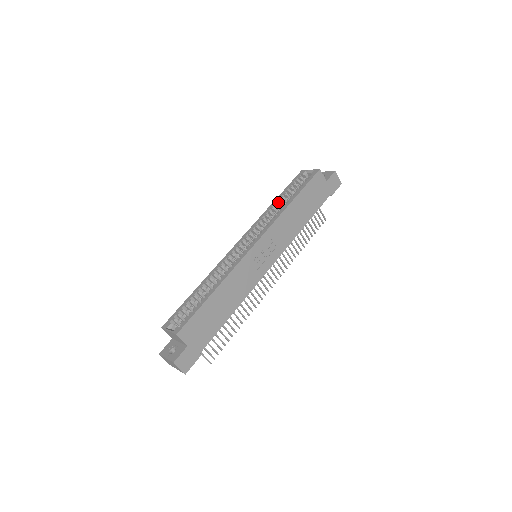
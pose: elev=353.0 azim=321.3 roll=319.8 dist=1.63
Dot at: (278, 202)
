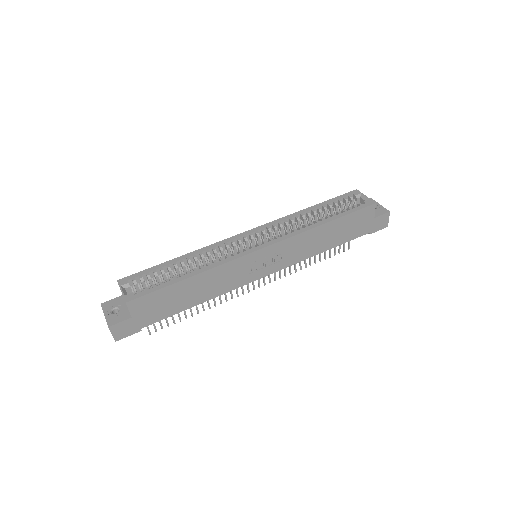
Dot at: (312, 211)
